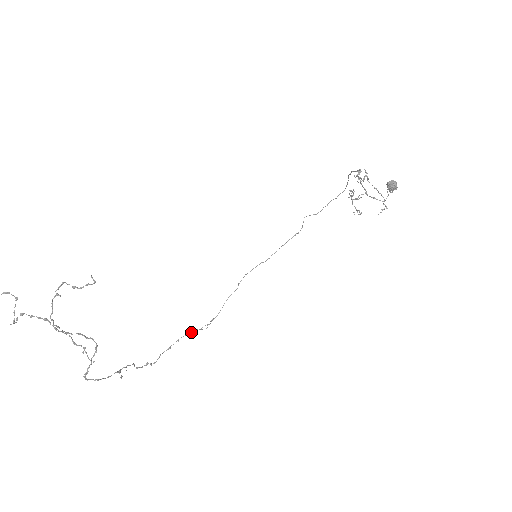
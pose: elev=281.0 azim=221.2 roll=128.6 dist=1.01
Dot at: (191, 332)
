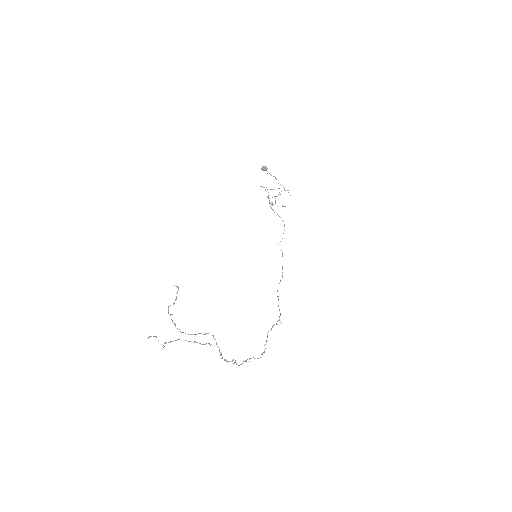
Dot at: (272, 327)
